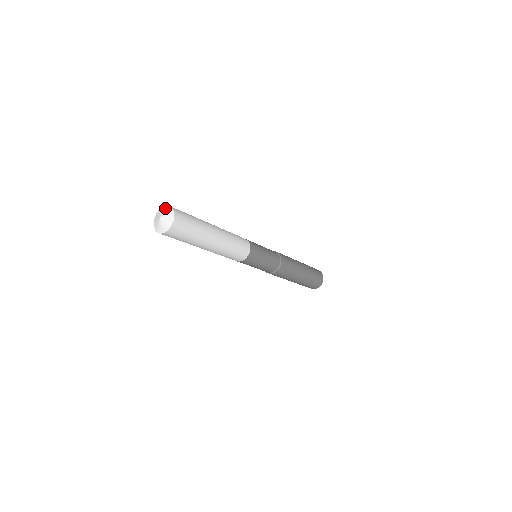
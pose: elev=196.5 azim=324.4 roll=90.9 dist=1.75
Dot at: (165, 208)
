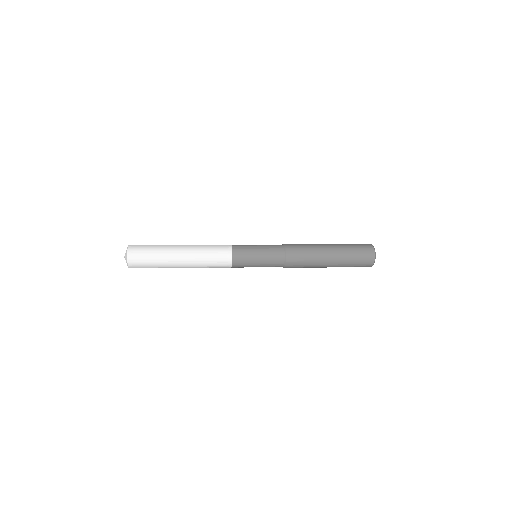
Dot at: (126, 254)
